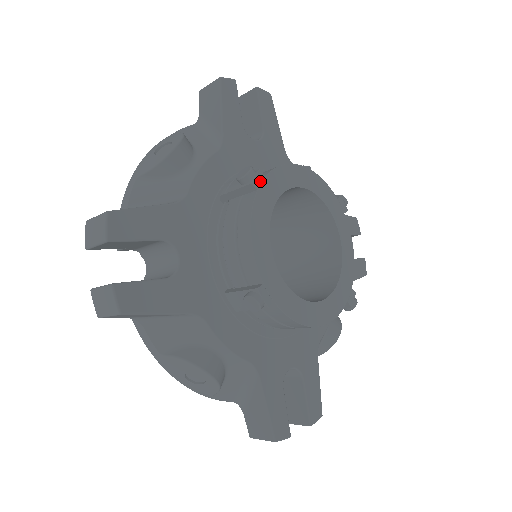
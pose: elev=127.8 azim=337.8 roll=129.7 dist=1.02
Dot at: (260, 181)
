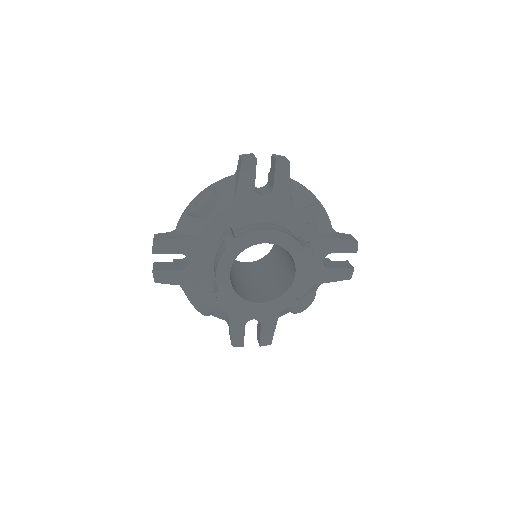
Dot at: (231, 242)
